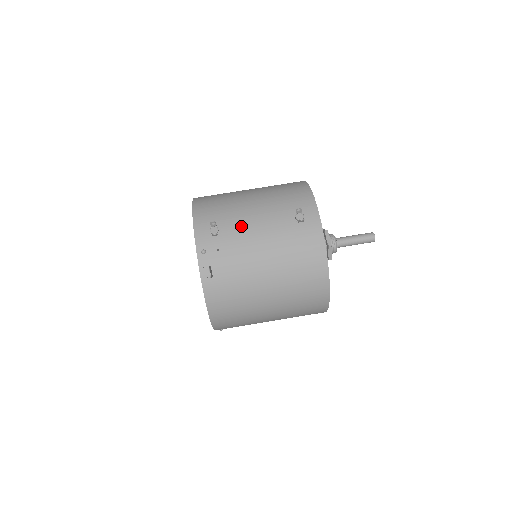
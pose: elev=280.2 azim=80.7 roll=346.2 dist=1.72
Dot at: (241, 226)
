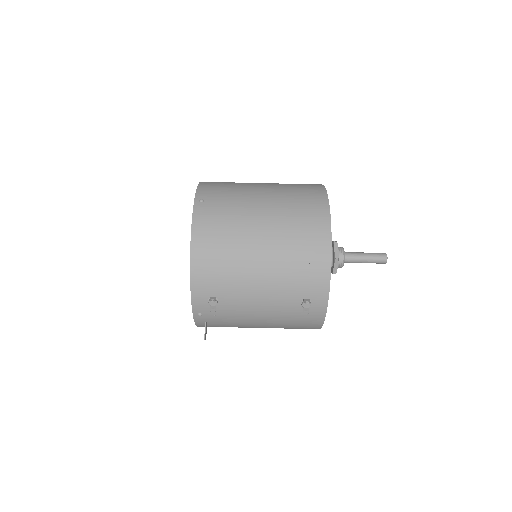
Dot at: (242, 301)
